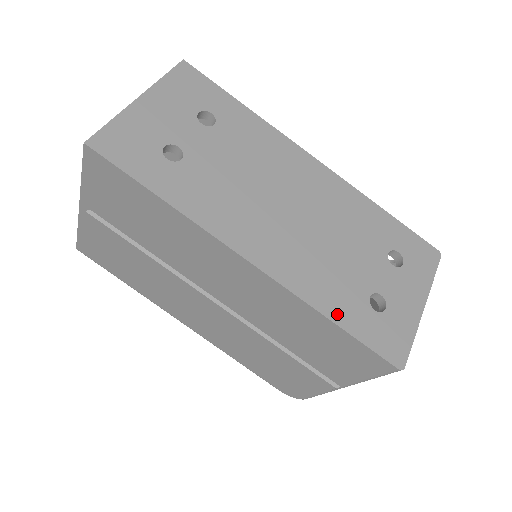
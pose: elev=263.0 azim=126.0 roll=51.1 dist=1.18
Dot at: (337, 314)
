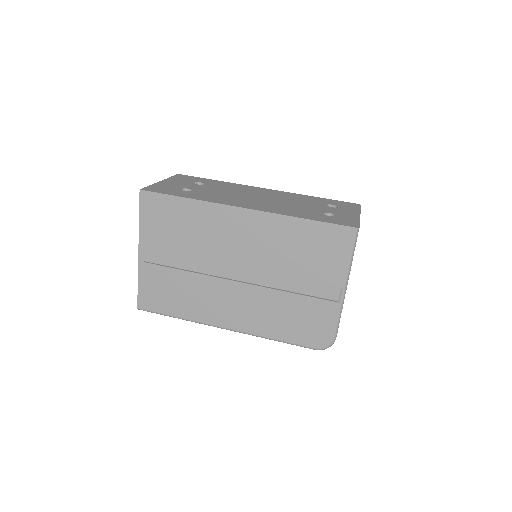
Dot at: (306, 217)
